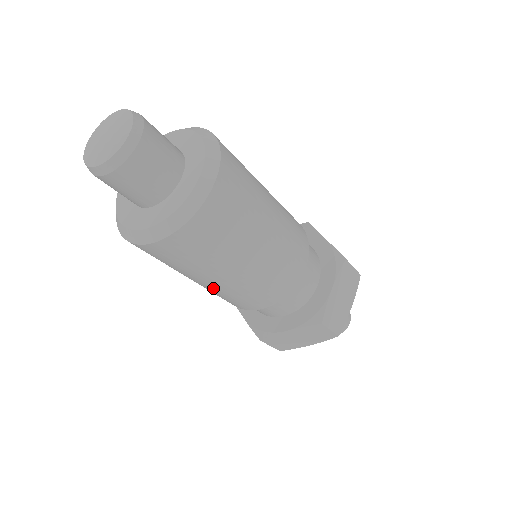
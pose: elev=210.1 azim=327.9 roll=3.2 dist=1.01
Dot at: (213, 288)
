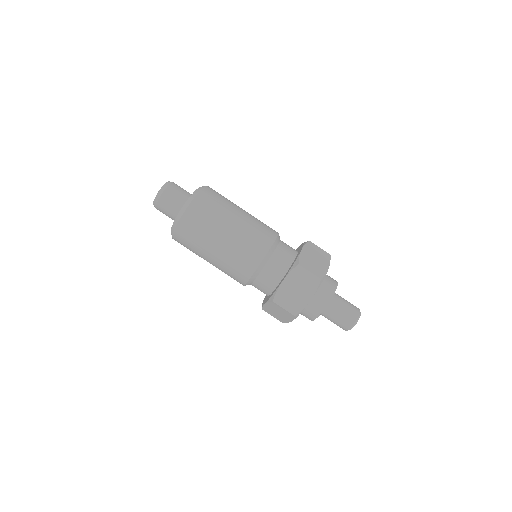
Dot at: (242, 226)
